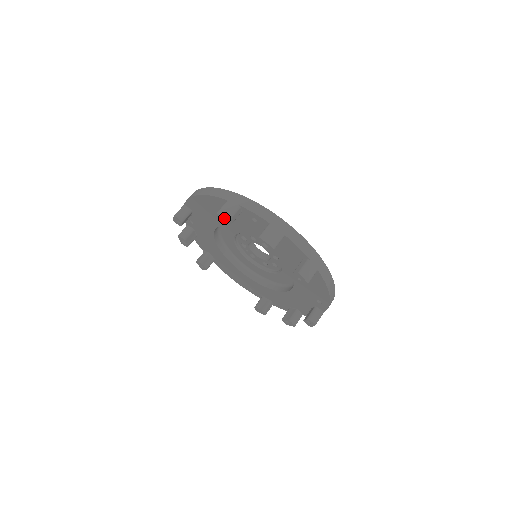
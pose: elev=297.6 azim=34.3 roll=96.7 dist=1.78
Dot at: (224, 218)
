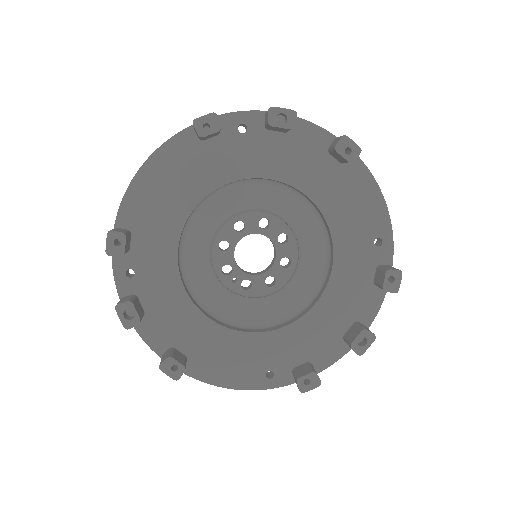
Dot at: (208, 119)
